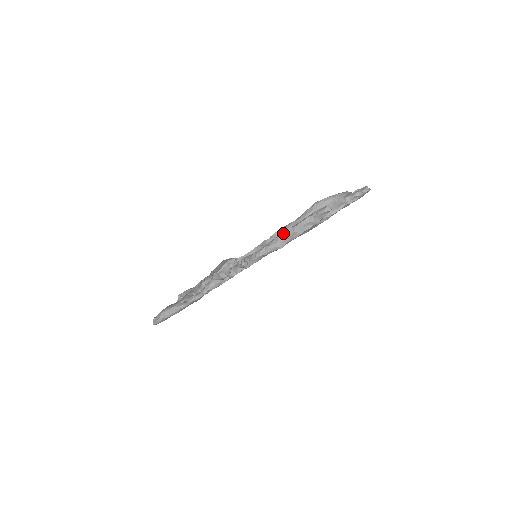
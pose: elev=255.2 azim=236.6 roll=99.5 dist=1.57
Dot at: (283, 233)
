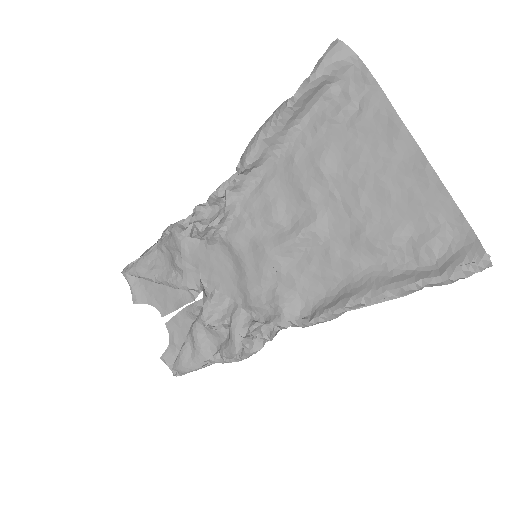
Dot at: (346, 310)
